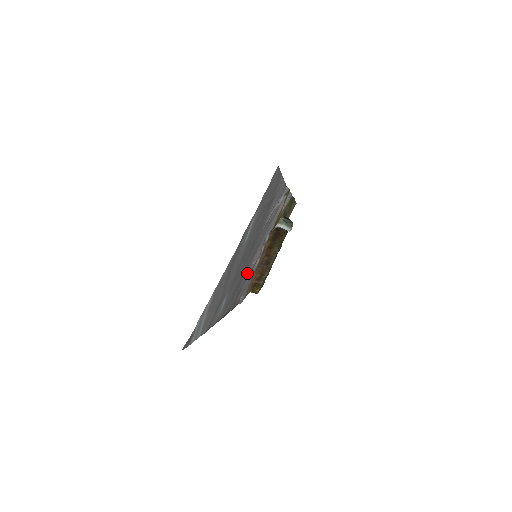
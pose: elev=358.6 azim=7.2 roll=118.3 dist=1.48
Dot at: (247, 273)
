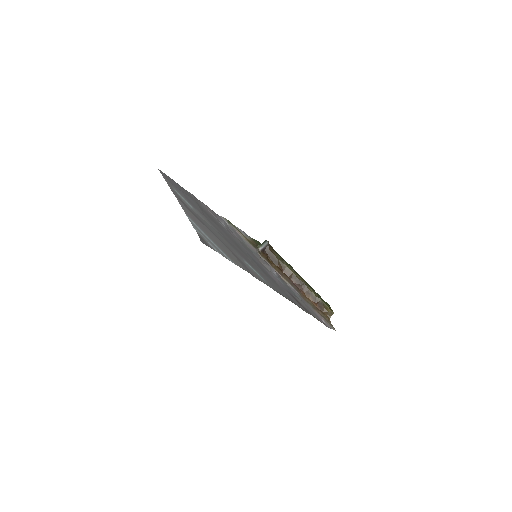
Dot at: (274, 277)
